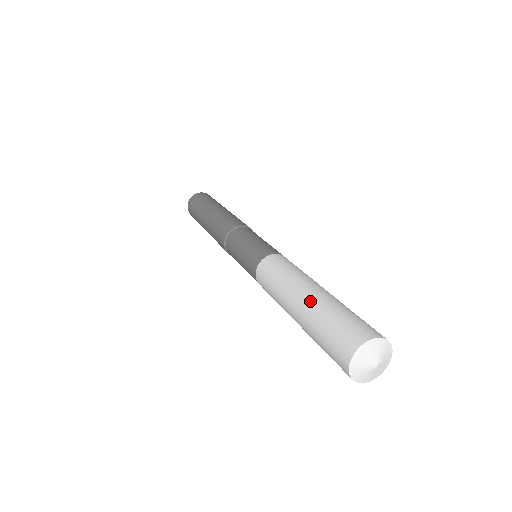
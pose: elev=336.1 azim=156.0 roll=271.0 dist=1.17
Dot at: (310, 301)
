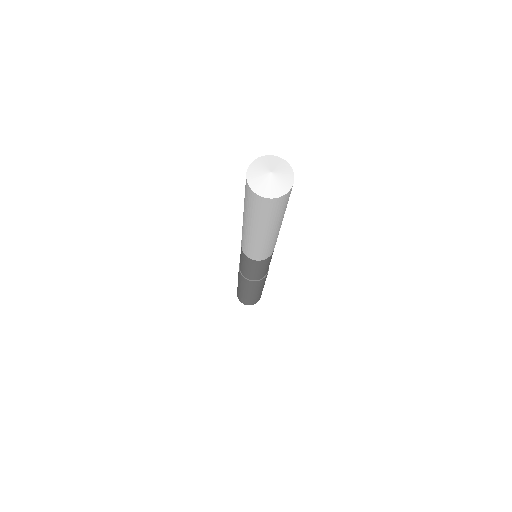
Dot at: occluded
